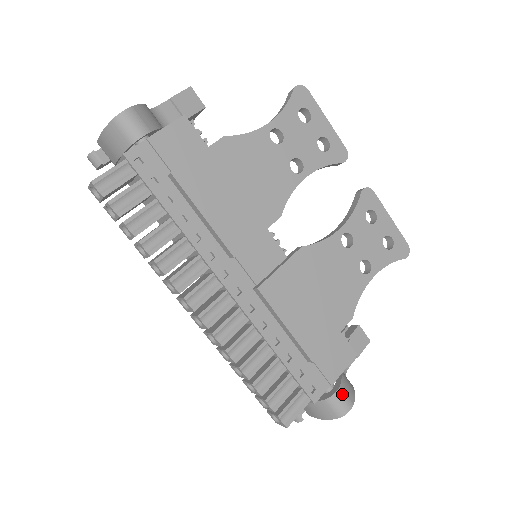
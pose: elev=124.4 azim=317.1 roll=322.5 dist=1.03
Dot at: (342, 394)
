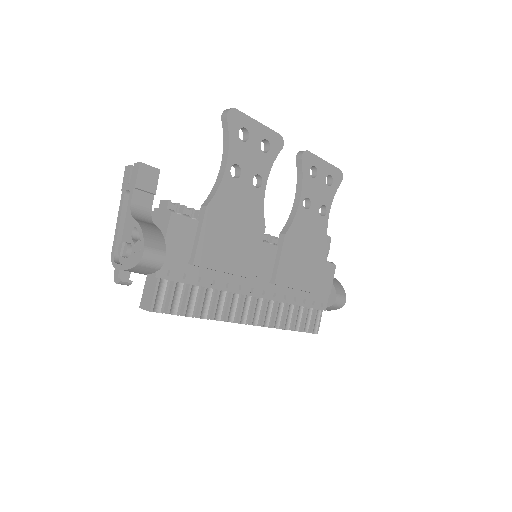
Dot at: (339, 297)
